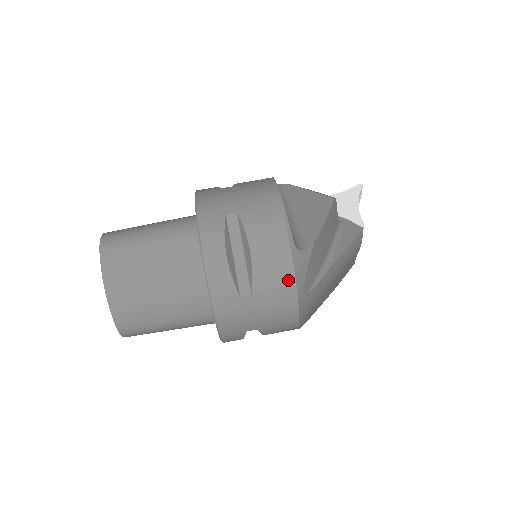
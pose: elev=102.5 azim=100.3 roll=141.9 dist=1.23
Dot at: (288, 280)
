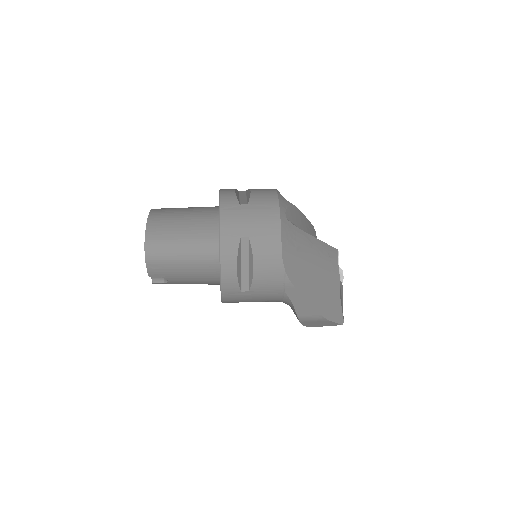
Dot at: (274, 200)
